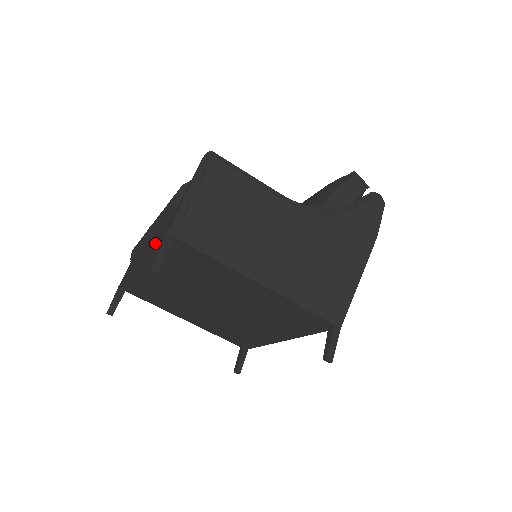
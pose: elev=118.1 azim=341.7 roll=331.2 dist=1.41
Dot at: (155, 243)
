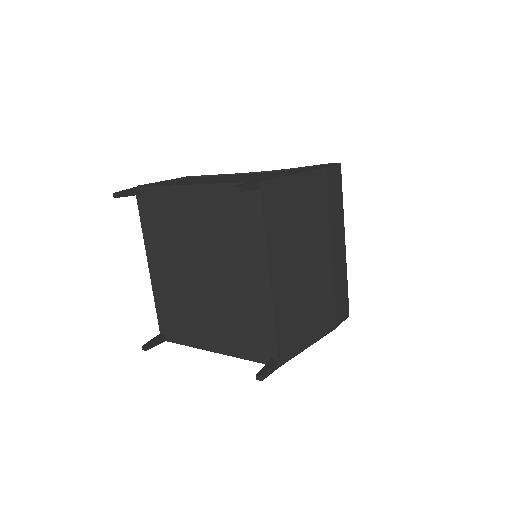
Dot at: occluded
